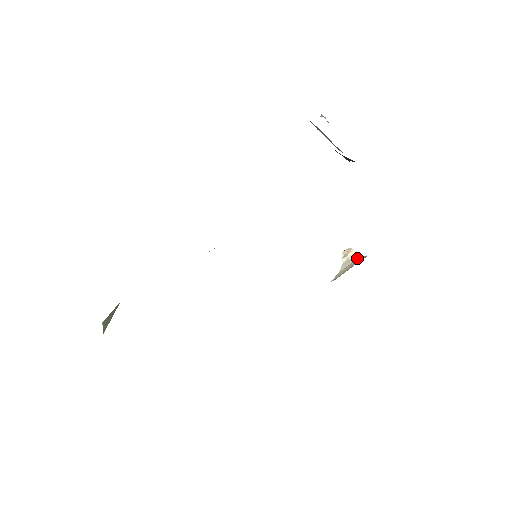
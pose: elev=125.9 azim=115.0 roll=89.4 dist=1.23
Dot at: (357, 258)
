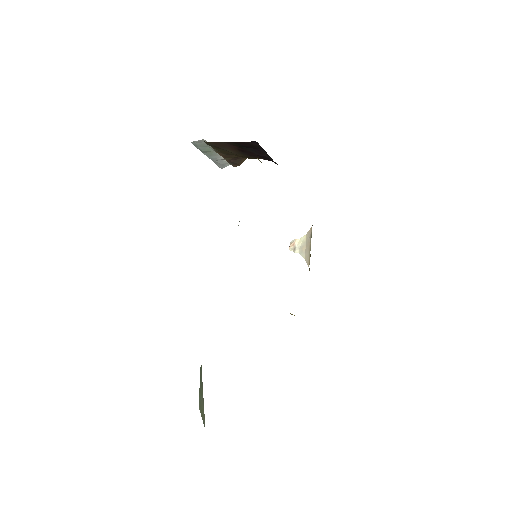
Dot at: (305, 238)
